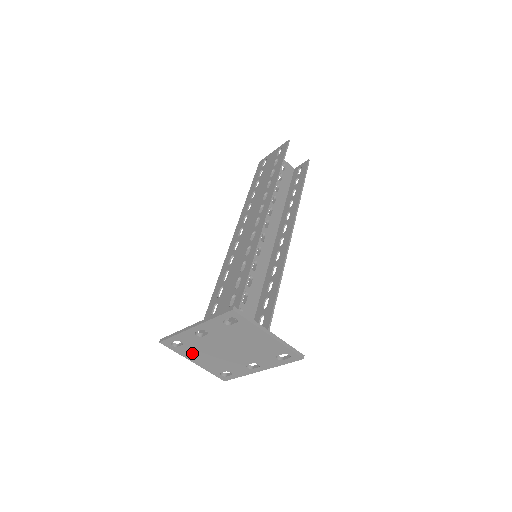
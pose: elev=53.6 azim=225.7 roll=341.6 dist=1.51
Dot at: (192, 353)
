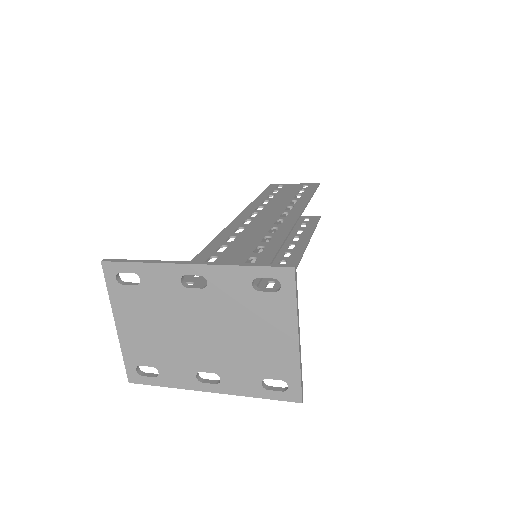
Dot at: (134, 308)
